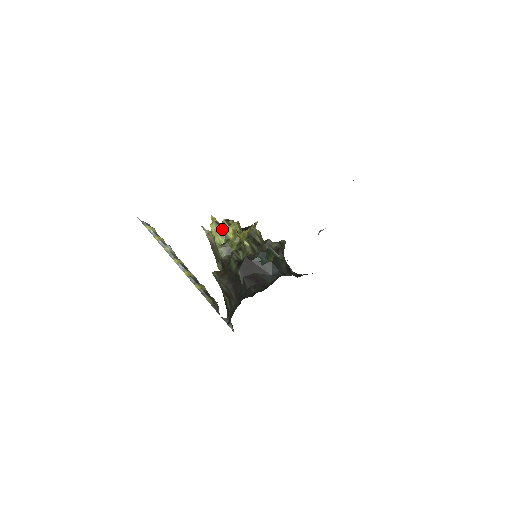
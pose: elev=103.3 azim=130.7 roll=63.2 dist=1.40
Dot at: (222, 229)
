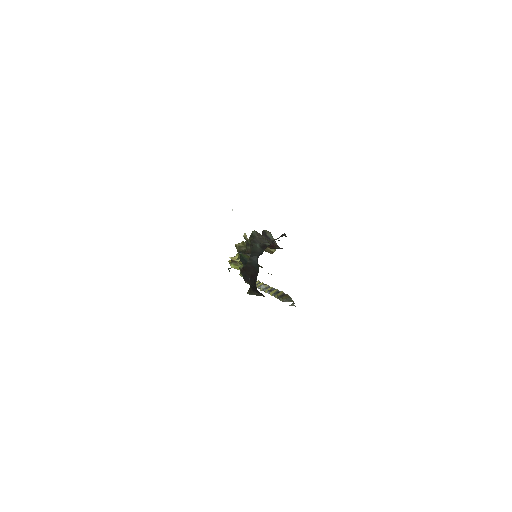
Dot at: (235, 263)
